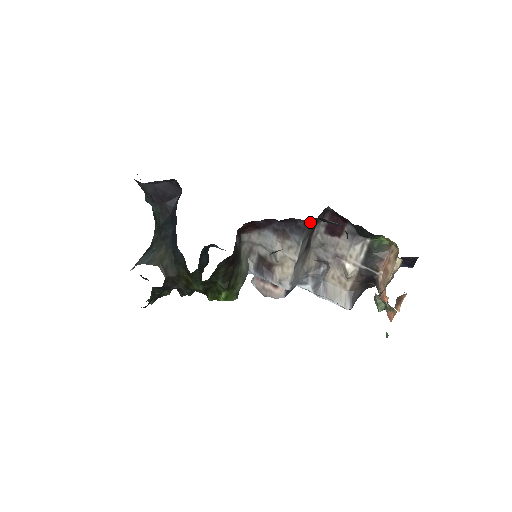
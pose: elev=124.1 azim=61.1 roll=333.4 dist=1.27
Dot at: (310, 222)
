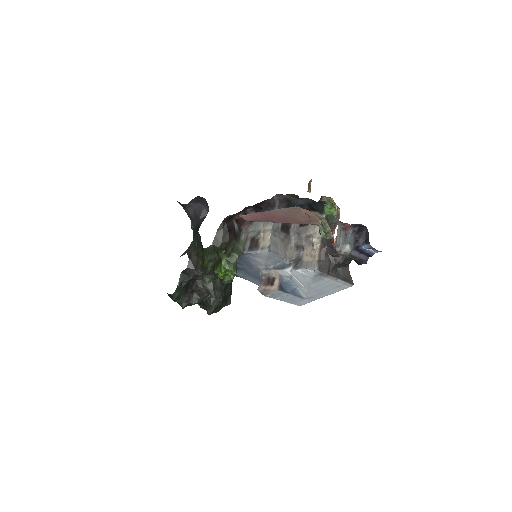
Dot at: (279, 202)
